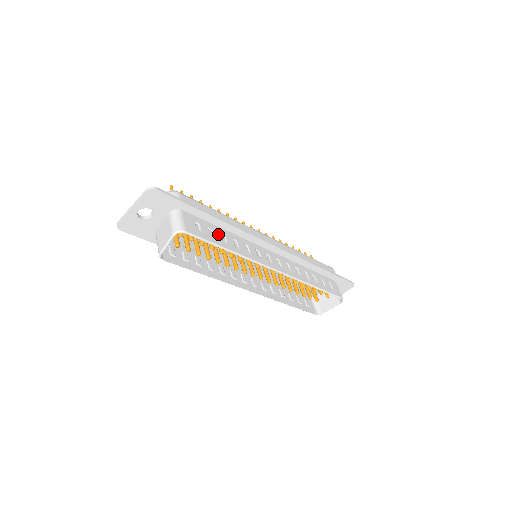
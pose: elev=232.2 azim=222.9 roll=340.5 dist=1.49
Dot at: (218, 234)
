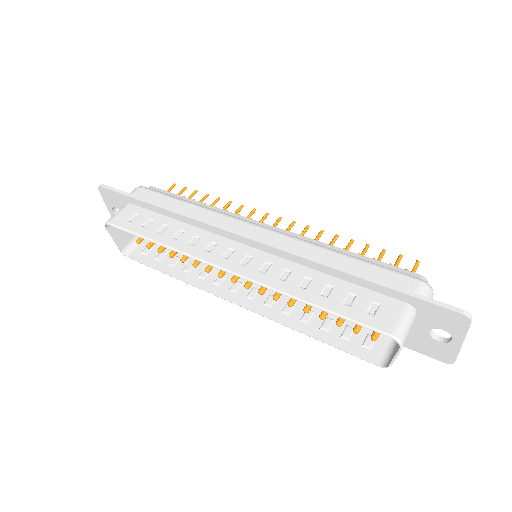
Dot at: (158, 225)
